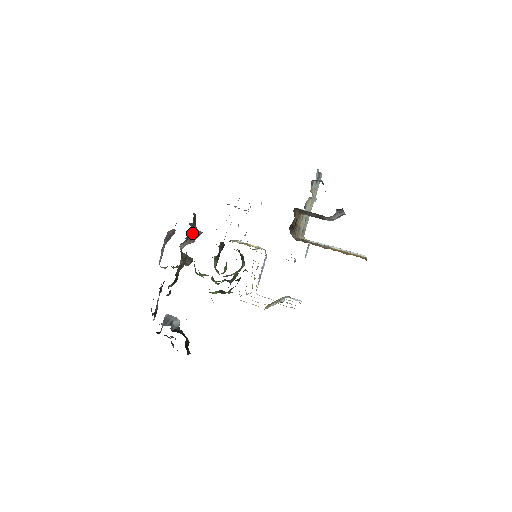
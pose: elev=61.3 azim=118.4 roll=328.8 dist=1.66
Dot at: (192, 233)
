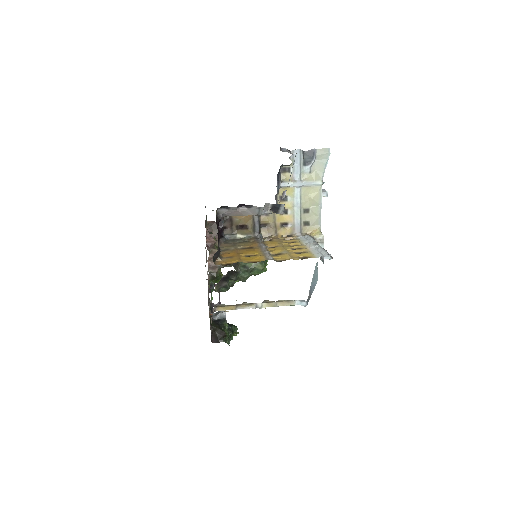
Dot at: occluded
